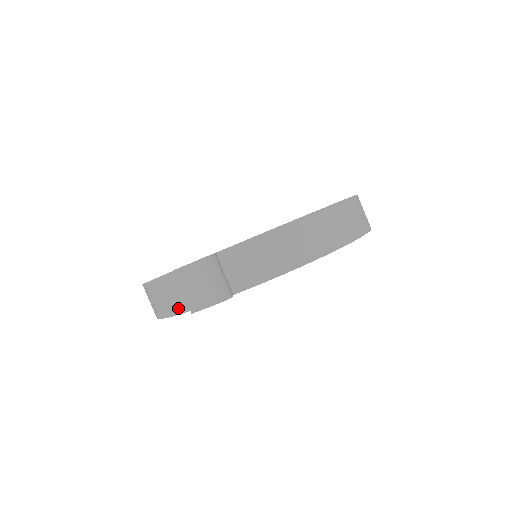
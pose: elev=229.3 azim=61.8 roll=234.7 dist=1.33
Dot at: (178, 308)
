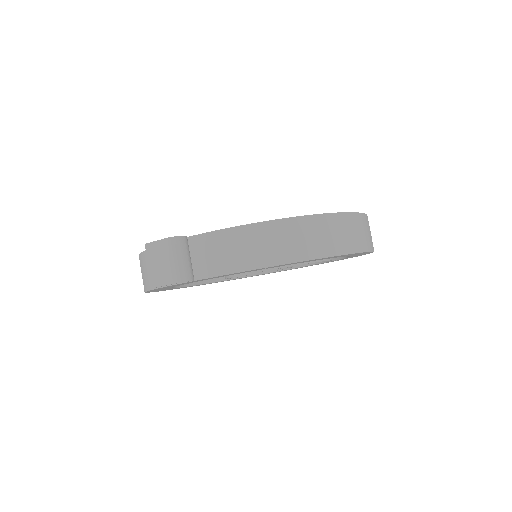
Dot at: occluded
